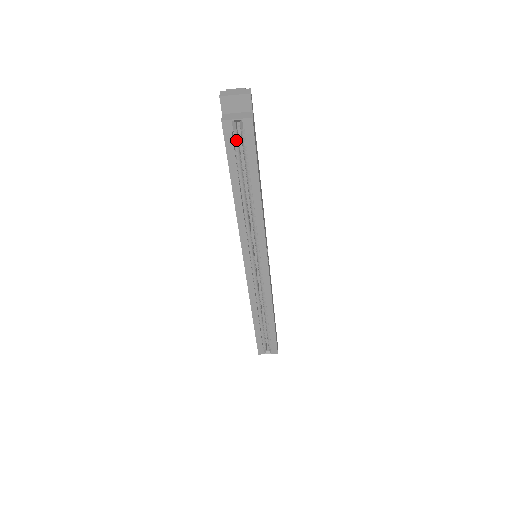
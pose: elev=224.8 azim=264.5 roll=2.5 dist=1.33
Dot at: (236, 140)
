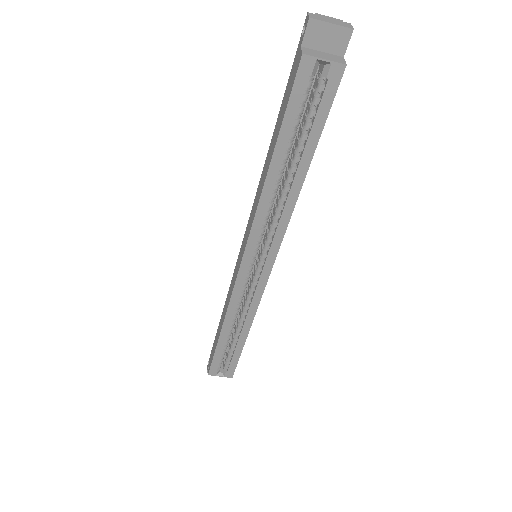
Dot at: (307, 91)
